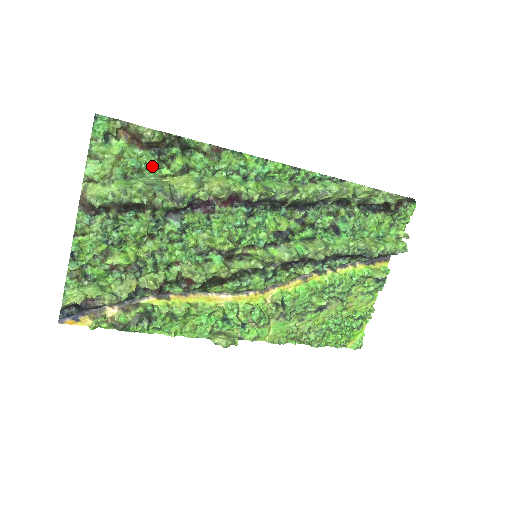
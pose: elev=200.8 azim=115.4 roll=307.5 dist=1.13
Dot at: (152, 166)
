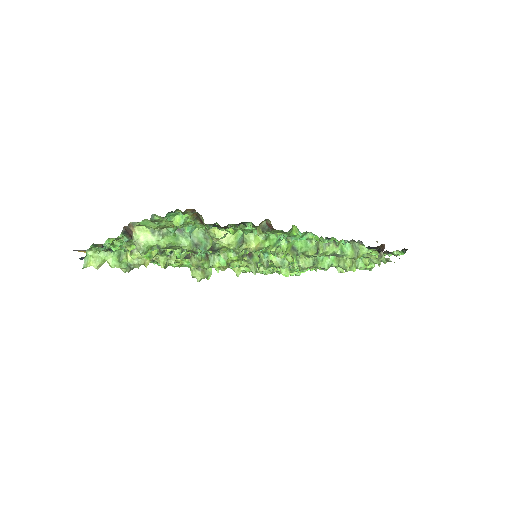
Dot at: occluded
